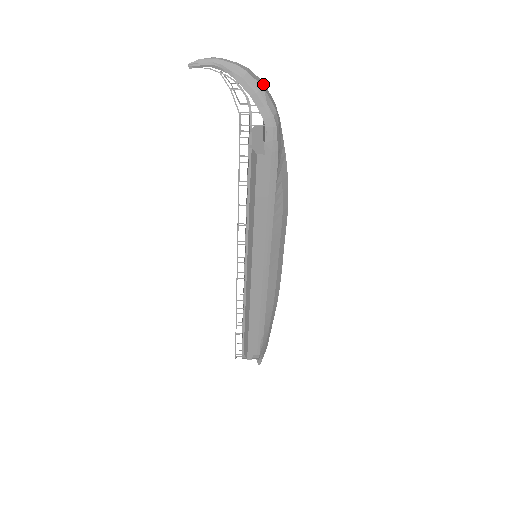
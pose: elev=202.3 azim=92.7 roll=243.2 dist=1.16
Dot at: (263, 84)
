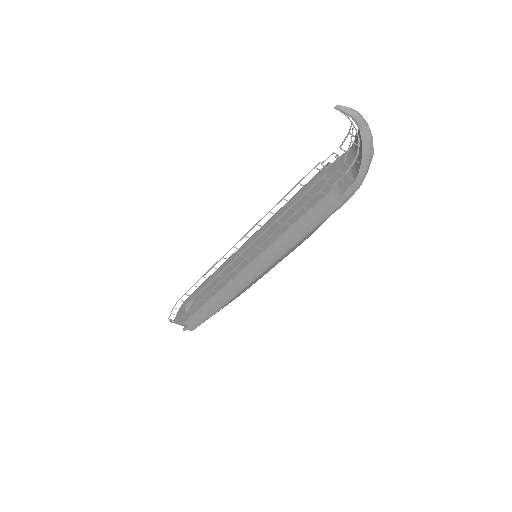
Dot at: occluded
